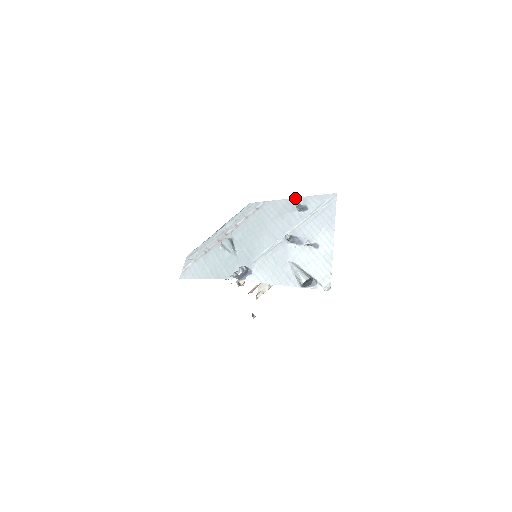
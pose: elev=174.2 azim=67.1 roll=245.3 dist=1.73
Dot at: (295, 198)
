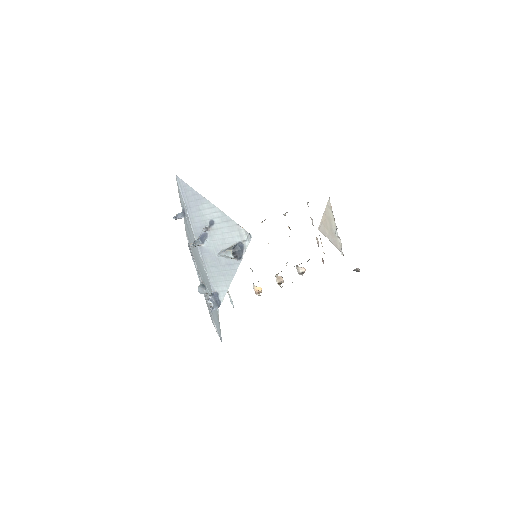
Dot at: occluded
